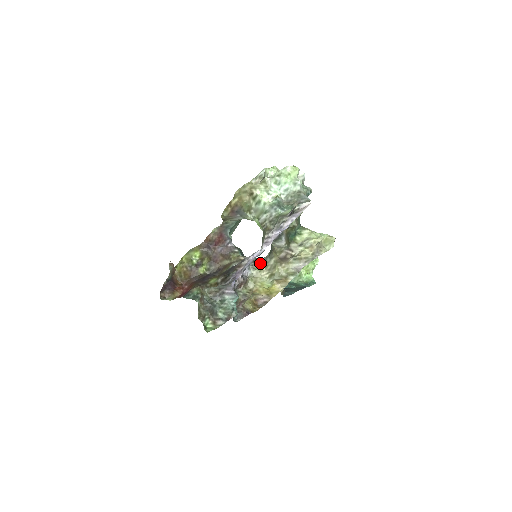
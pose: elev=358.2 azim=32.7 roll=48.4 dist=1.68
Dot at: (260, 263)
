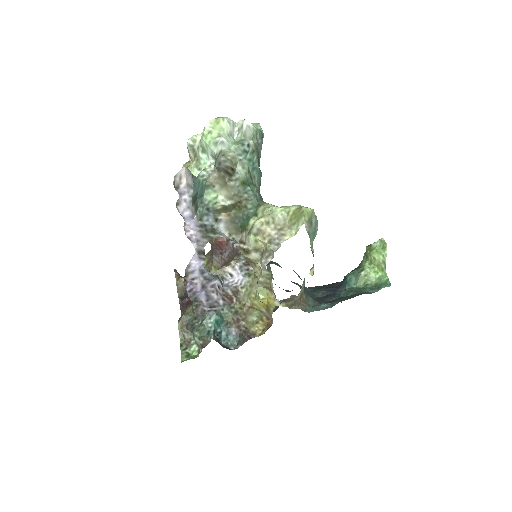
Dot at: occluded
